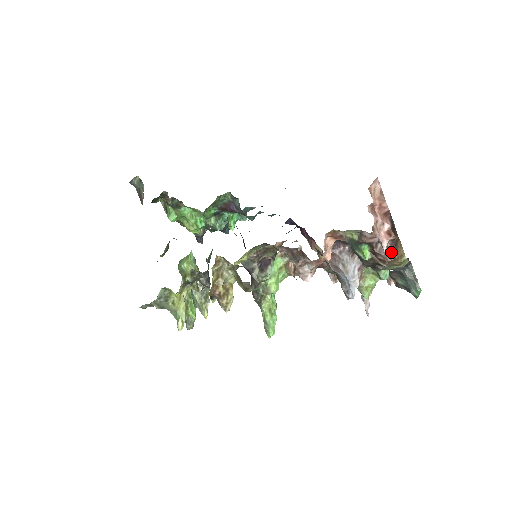
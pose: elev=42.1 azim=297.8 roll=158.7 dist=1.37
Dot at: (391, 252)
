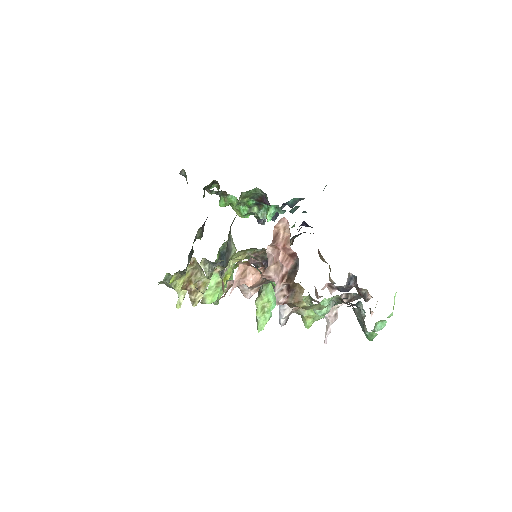
Dot at: (282, 297)
